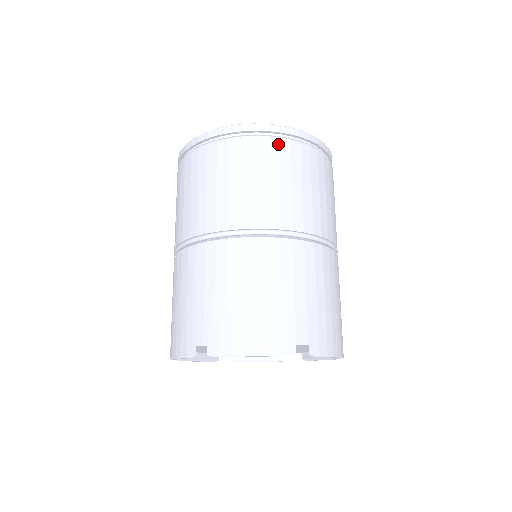
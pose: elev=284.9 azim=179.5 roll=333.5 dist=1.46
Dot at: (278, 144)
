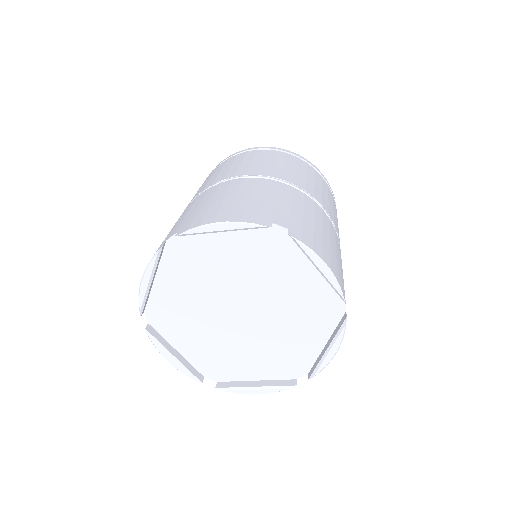
Dot at: (277, 152)
